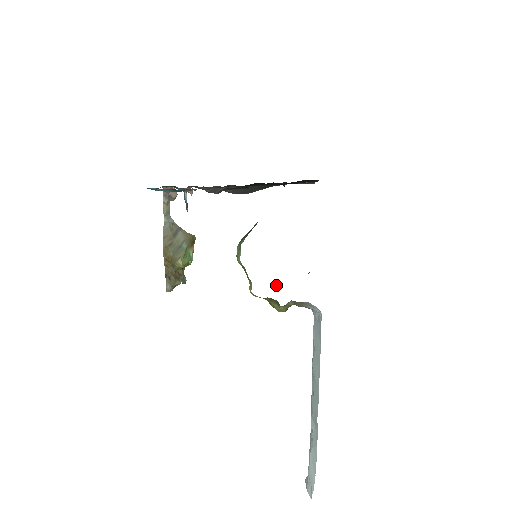
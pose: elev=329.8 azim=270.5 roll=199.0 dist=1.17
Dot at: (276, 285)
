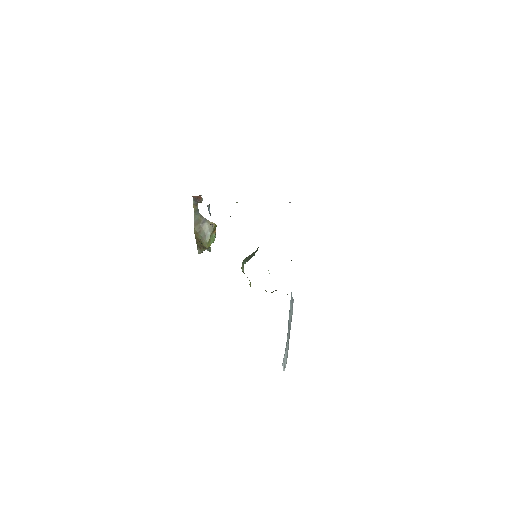
Dot at: occluded
